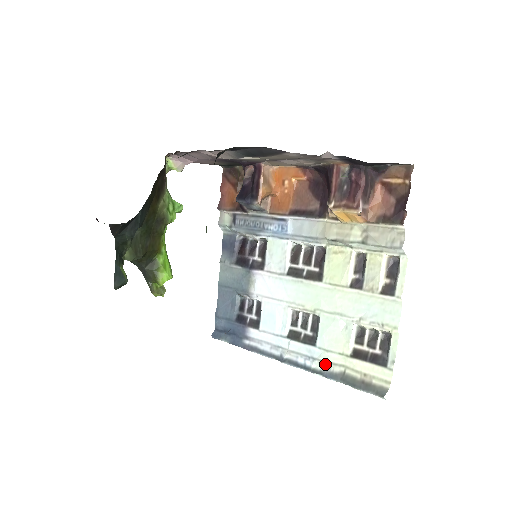
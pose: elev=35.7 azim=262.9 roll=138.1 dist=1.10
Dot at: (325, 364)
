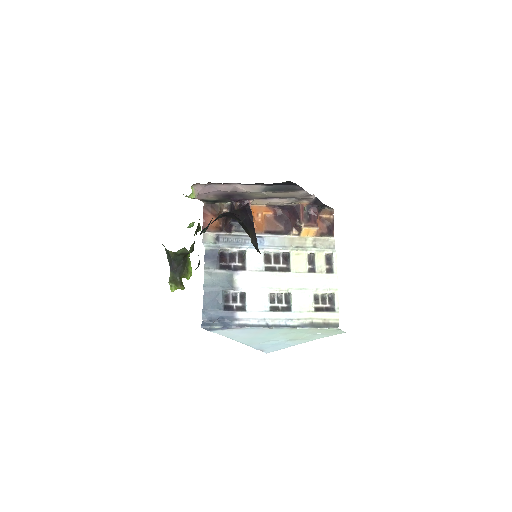
Dot at: (300, 320)
